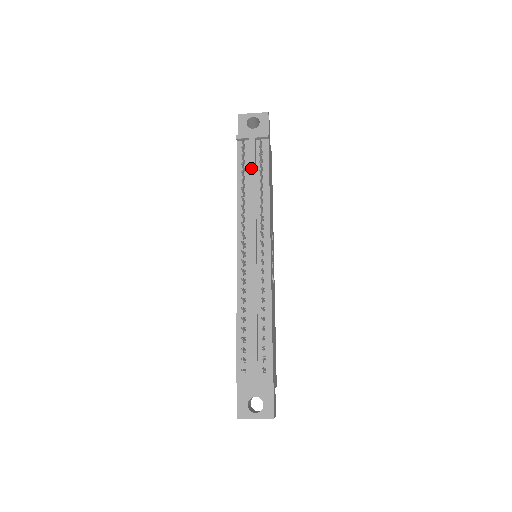
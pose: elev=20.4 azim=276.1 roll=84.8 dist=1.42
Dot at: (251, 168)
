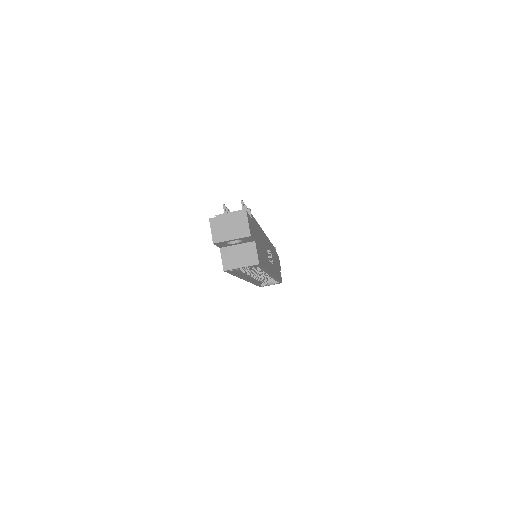
Dot at: occluded
